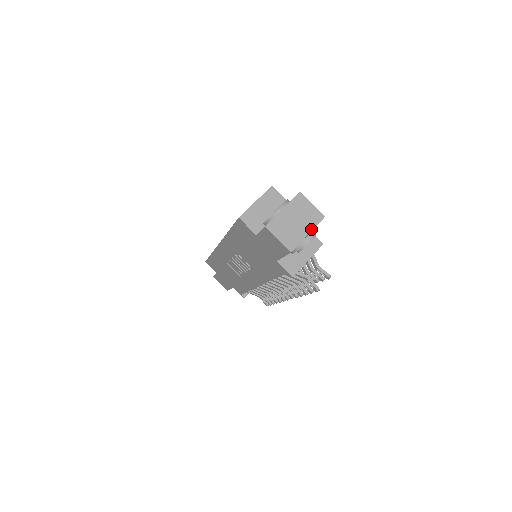
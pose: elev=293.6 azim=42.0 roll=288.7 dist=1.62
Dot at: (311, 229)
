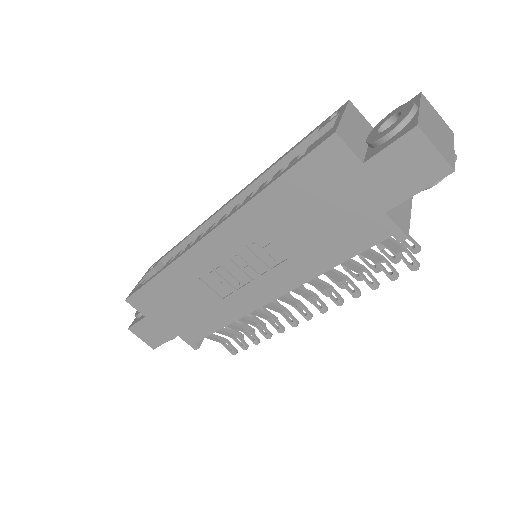
Dot at: (453, 145)
